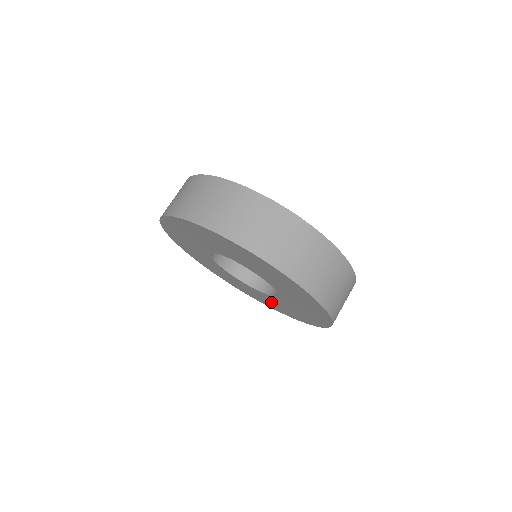
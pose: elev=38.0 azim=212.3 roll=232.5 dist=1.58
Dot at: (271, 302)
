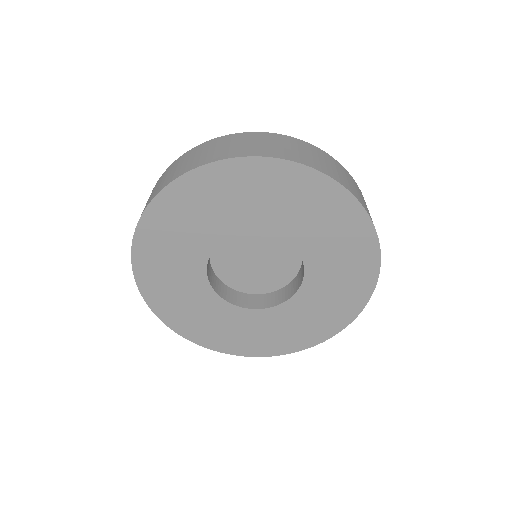
Dot at: (329, 298)
